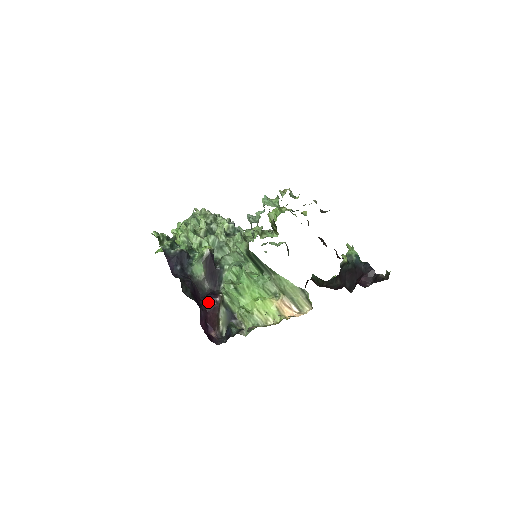
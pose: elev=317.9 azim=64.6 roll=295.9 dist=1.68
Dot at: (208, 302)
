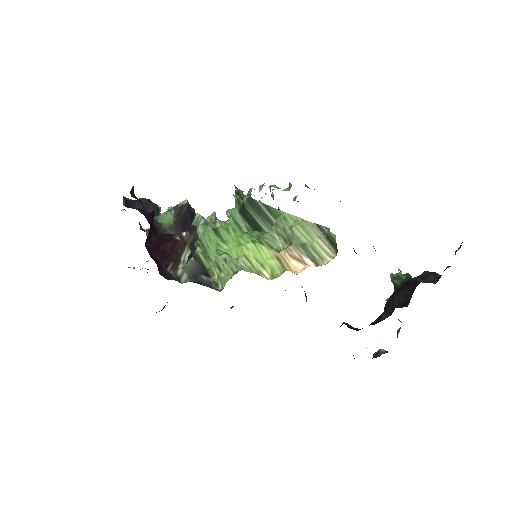
Dot at: (168, 236)
